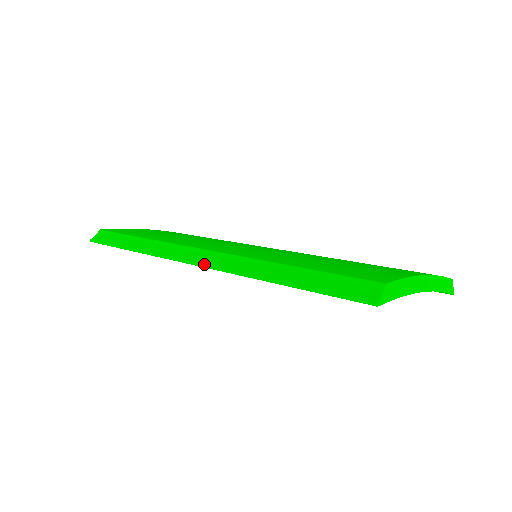
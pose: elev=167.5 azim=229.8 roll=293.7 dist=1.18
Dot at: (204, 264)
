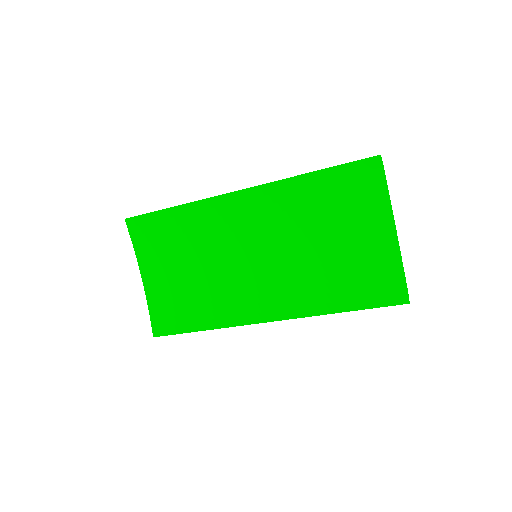
Dot at: (249, 188)
